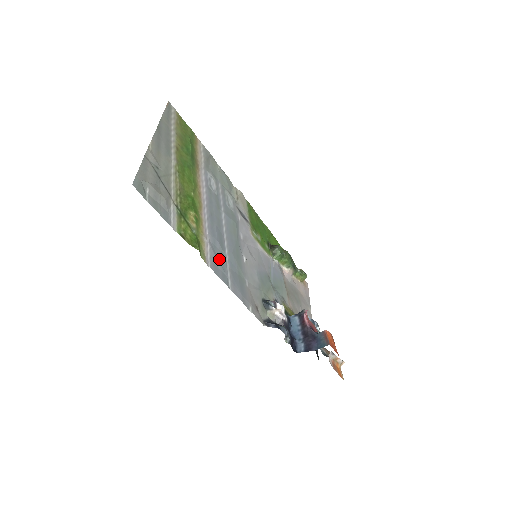
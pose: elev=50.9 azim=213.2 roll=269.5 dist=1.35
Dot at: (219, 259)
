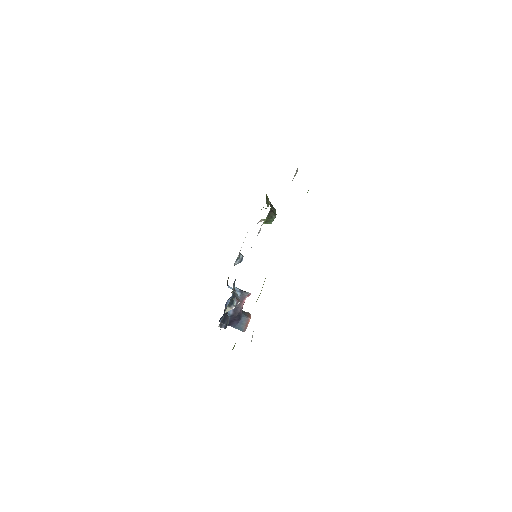
Dot at: occluded
